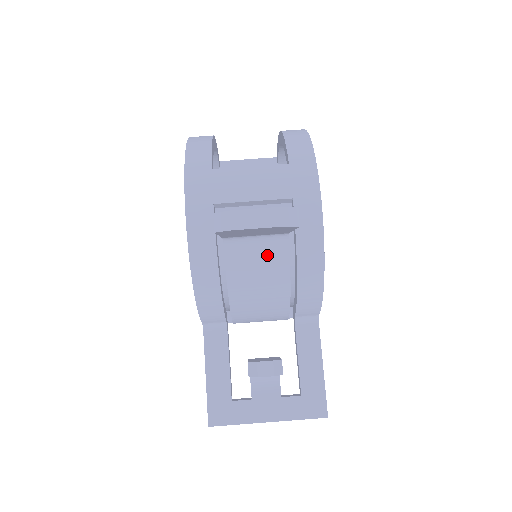
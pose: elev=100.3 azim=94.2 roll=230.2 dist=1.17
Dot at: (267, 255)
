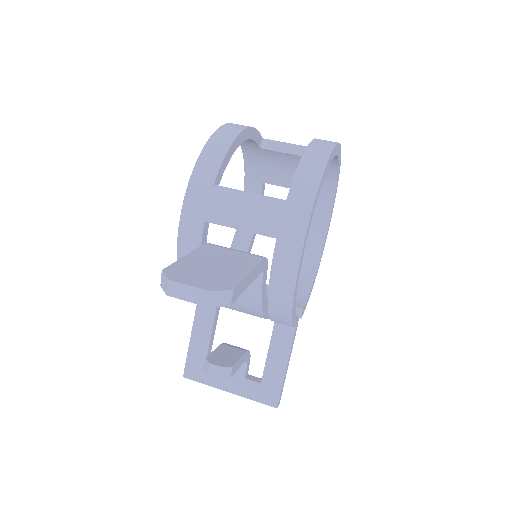
Dot at: occluded
